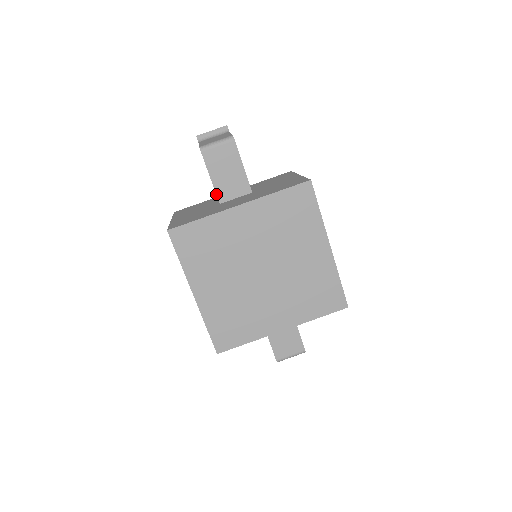
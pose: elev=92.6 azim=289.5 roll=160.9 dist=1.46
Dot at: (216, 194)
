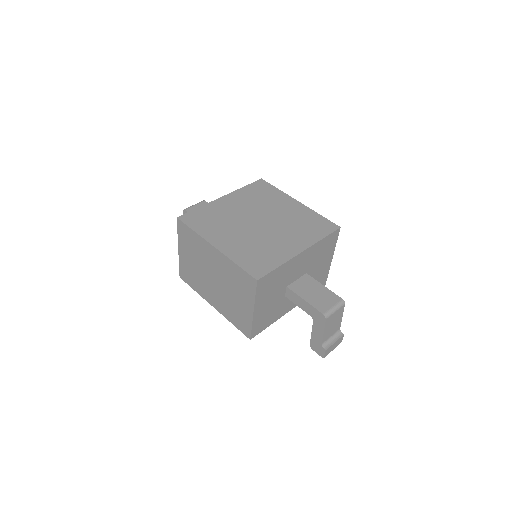
Dot at: occluded
